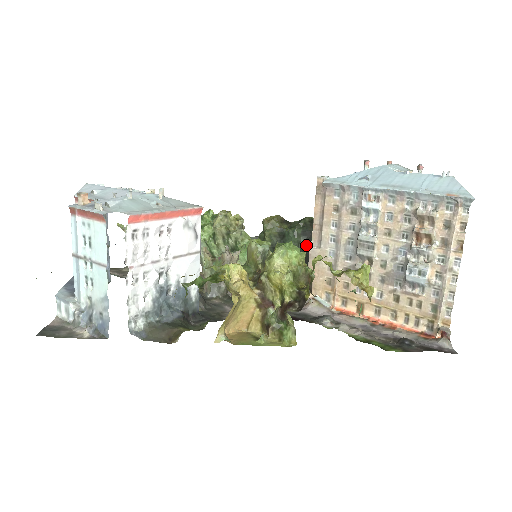
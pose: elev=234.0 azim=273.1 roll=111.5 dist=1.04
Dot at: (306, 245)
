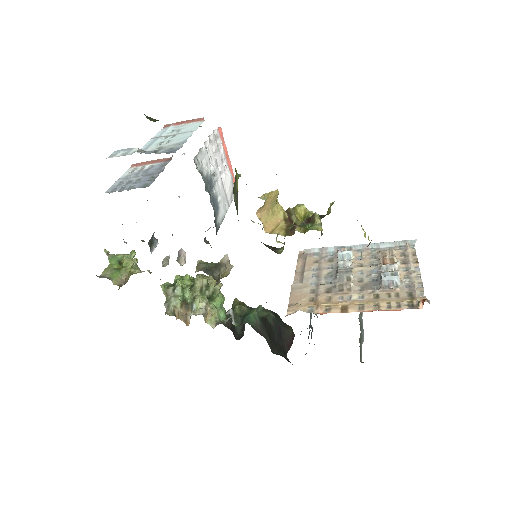
Dot at: (274, 318)
